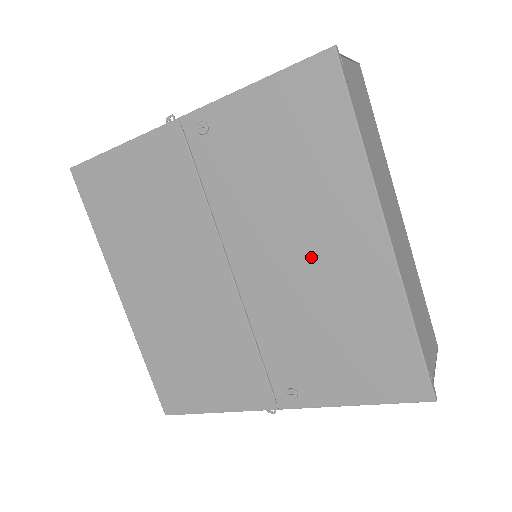
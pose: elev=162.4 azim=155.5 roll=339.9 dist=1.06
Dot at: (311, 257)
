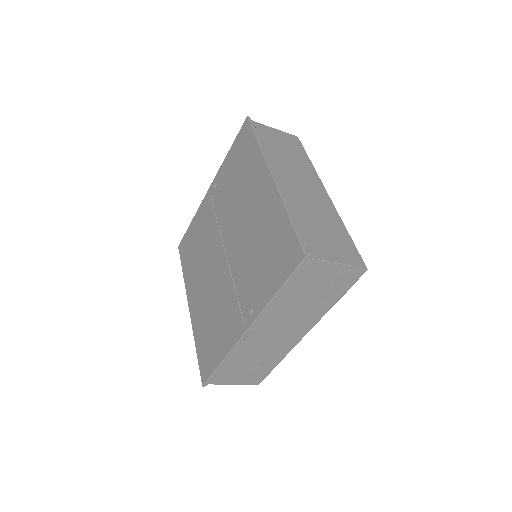
Dot at: (249, 213)
